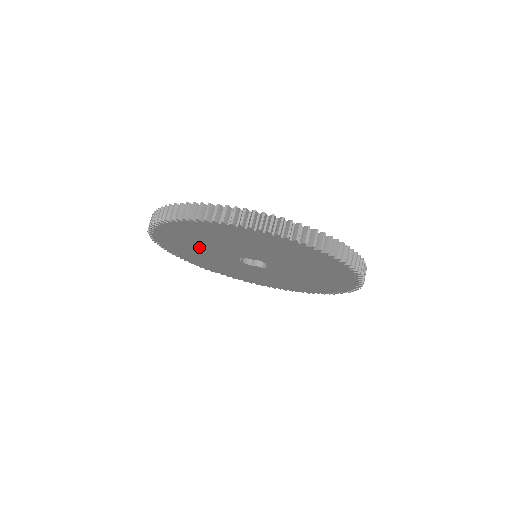
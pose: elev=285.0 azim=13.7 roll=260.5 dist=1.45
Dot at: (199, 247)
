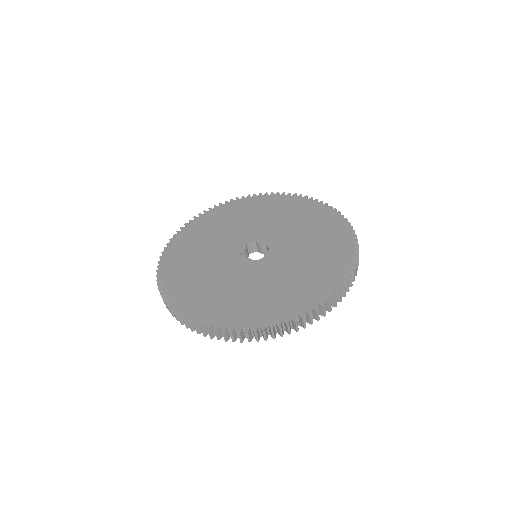
Dot at: occluded
